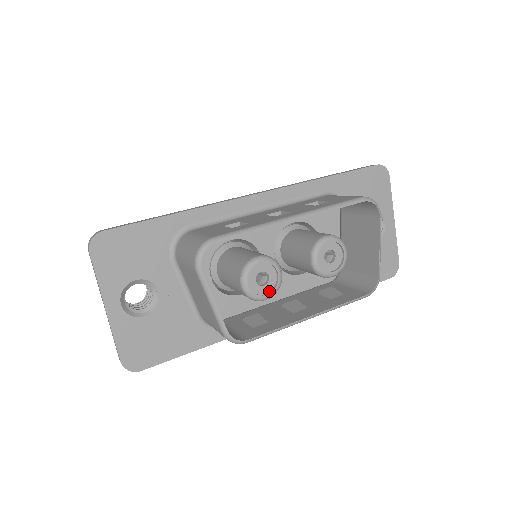
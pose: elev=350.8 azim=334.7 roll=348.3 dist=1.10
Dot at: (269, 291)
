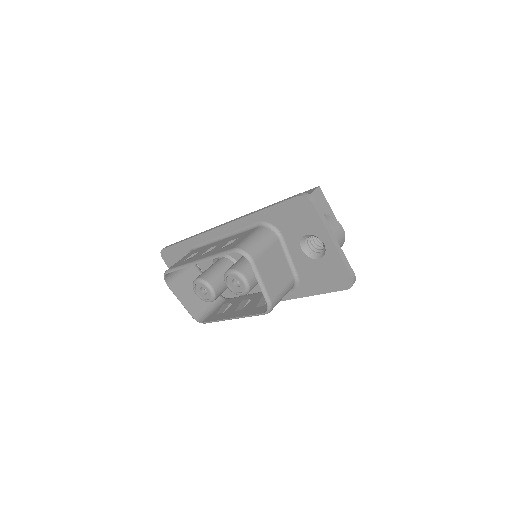
Dot at: (210, 298)
